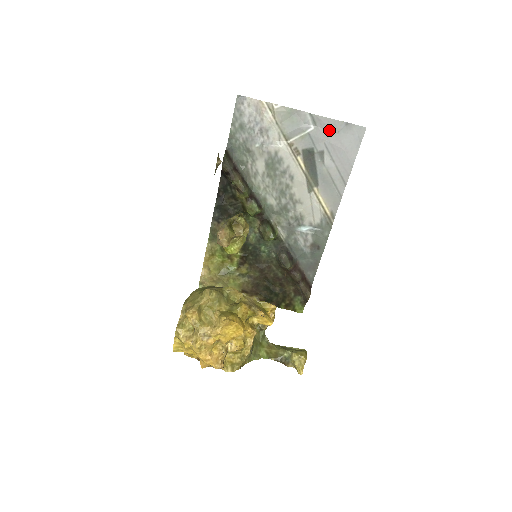
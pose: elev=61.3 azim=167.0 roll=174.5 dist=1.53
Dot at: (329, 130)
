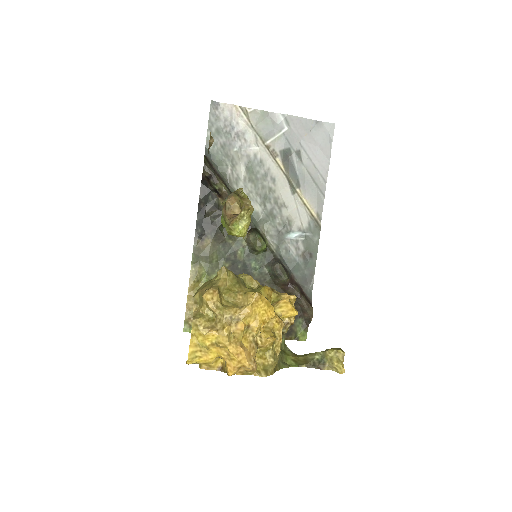
Dot at: (302, 129)
